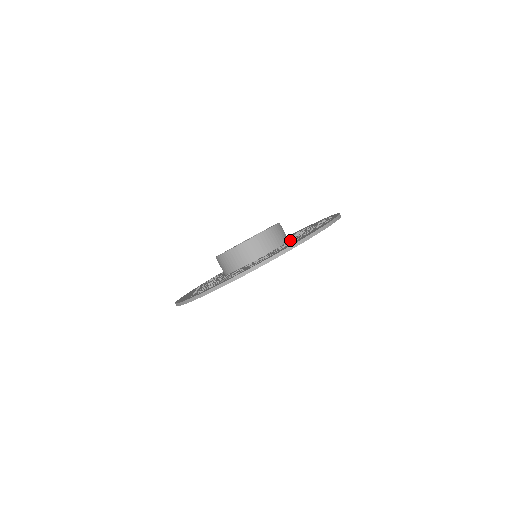
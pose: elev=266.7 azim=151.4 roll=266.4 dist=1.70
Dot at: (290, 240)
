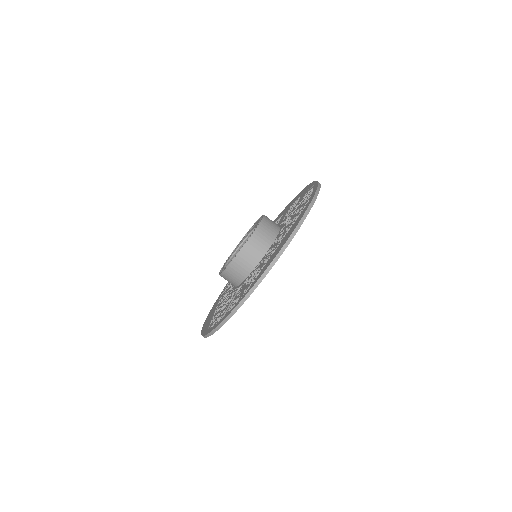
Dot at: (279, 234)
